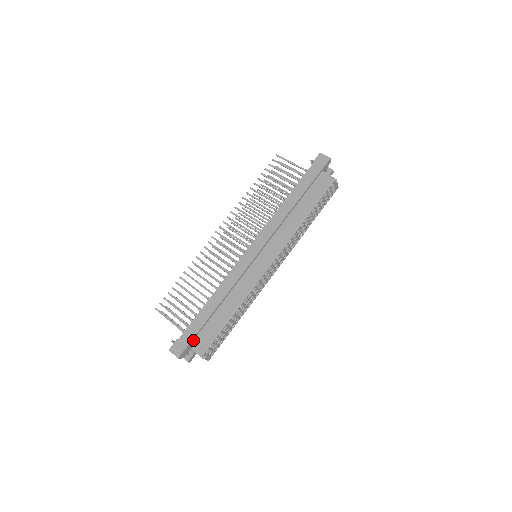
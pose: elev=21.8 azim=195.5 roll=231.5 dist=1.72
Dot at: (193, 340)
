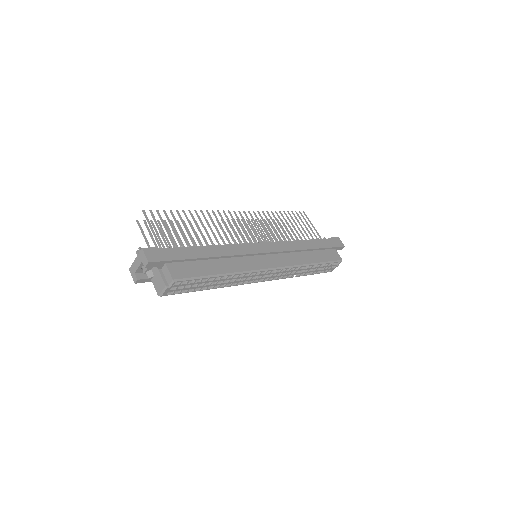
Dot at: (172, 262)
